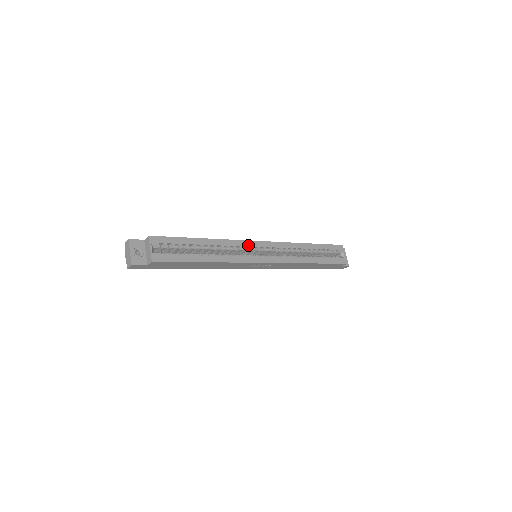
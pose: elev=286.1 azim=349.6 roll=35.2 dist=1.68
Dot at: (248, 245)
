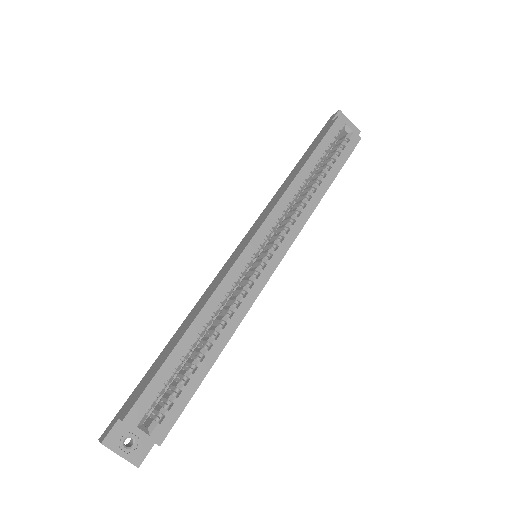
Dot at: (242, 267)
